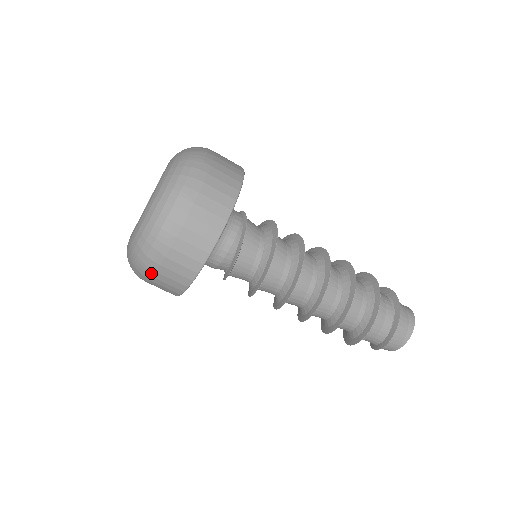
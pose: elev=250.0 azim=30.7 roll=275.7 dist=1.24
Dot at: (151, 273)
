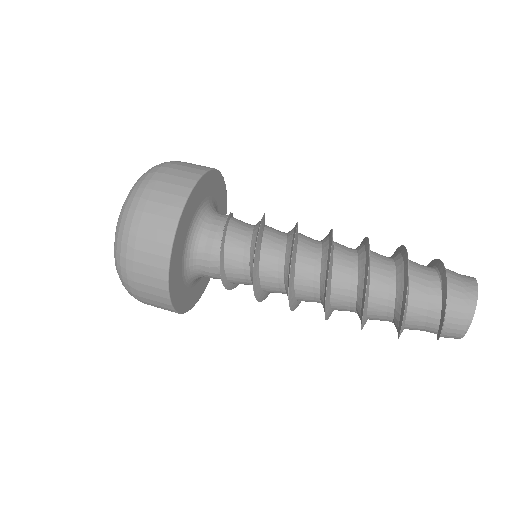
Dot at: (131, 276)
